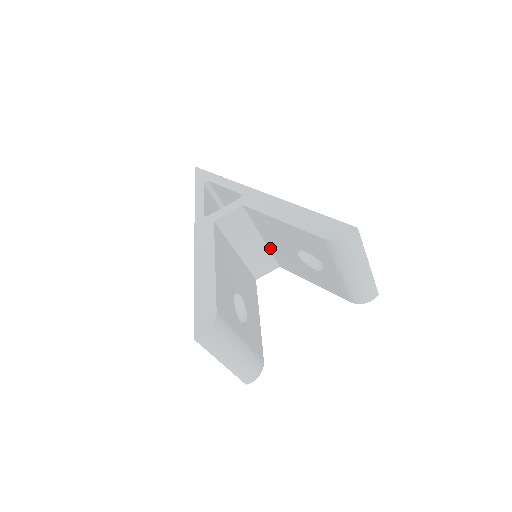
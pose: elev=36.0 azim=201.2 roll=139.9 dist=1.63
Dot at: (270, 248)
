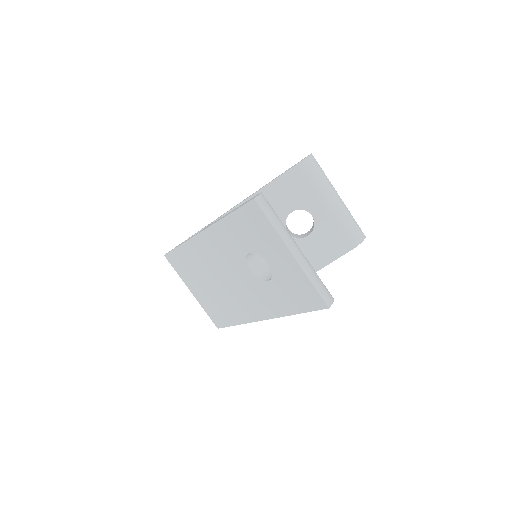
Dot at: occluded
